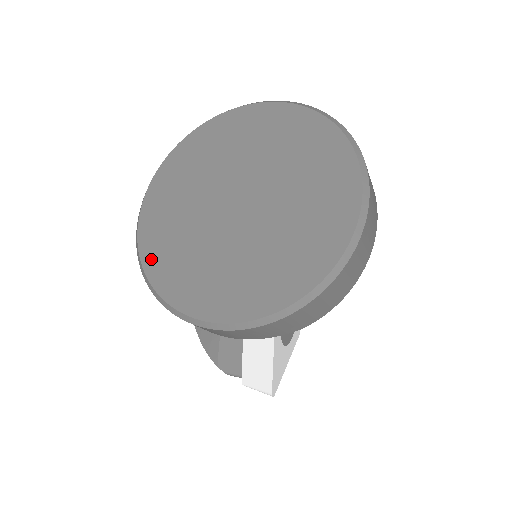
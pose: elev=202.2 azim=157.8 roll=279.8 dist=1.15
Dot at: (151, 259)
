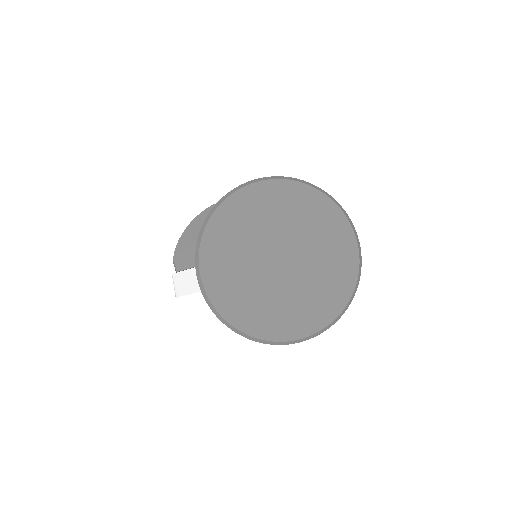
Dot at: (221, 216)
